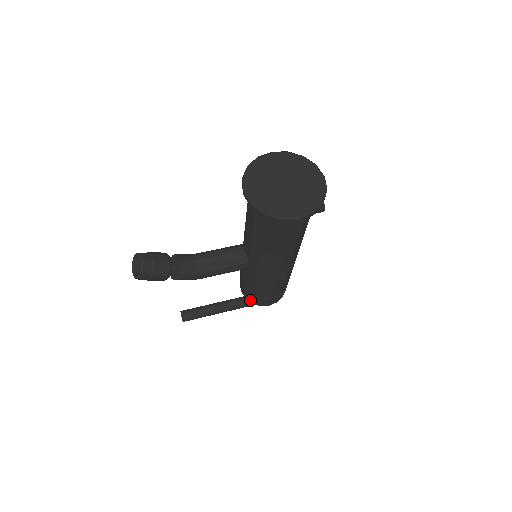
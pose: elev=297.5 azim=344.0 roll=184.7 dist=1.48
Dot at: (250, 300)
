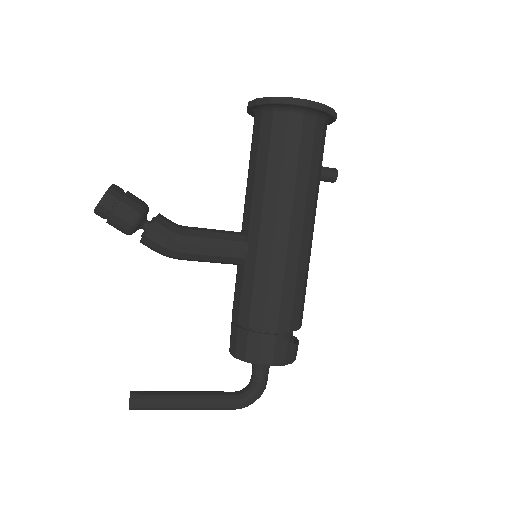
Dot at: (243, 353)
